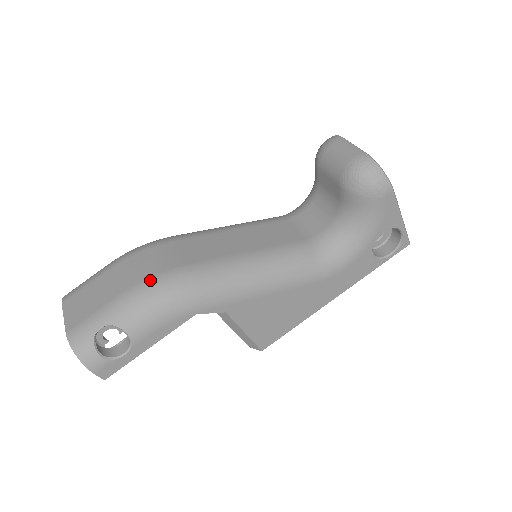
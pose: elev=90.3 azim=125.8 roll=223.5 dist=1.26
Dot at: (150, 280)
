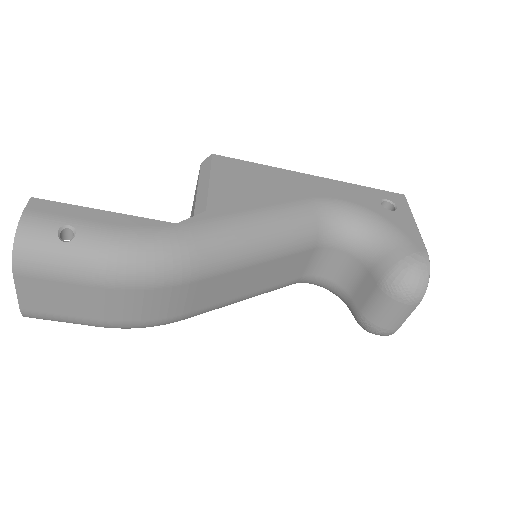
Dot at: (141, 324)
